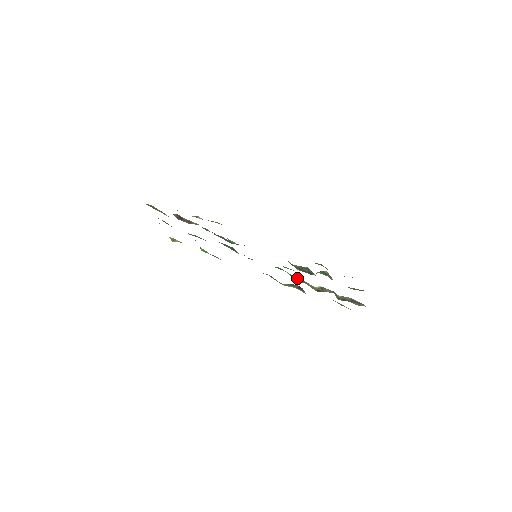
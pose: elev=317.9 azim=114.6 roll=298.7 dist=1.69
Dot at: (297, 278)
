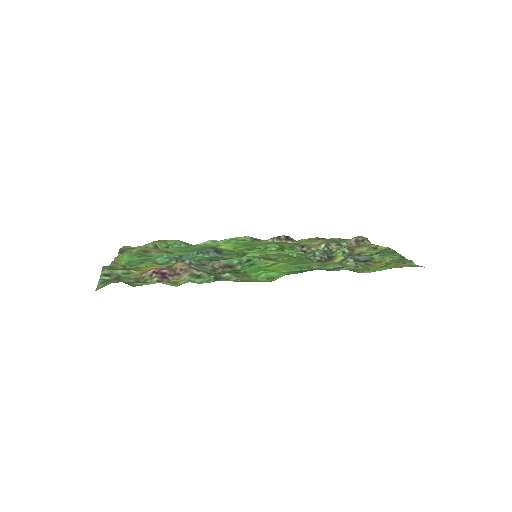
Dot at: (297, 246)
